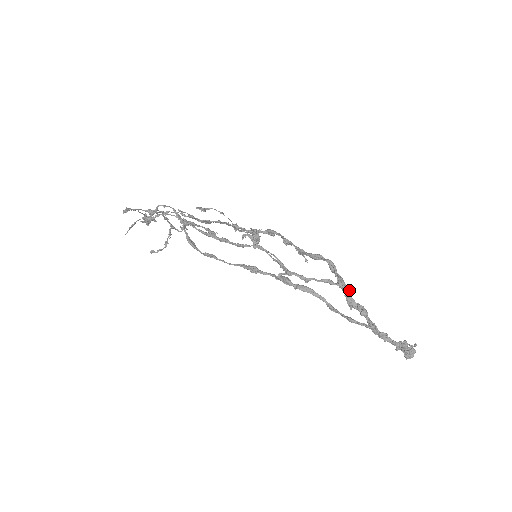
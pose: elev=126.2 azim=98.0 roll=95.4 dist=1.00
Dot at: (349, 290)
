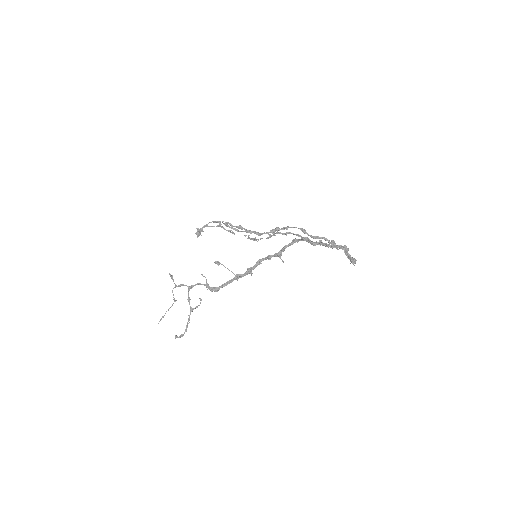
Dot at: occluded
